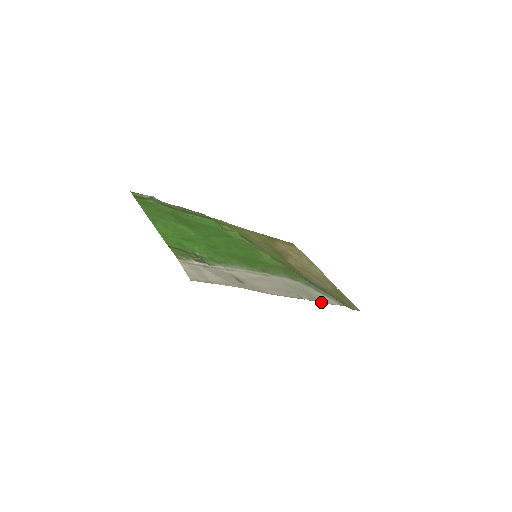
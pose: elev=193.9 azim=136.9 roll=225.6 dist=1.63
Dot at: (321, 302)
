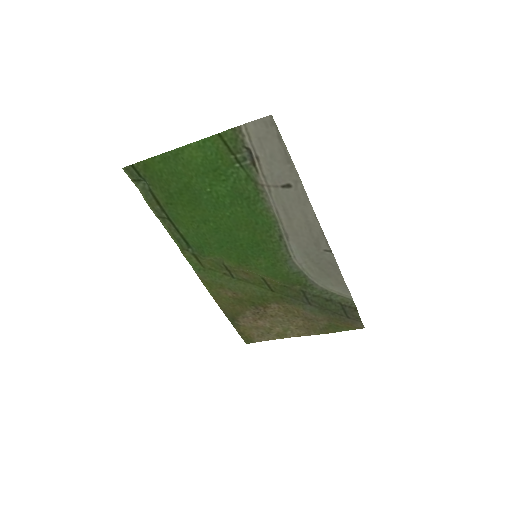
Dot at: (341, 277)
